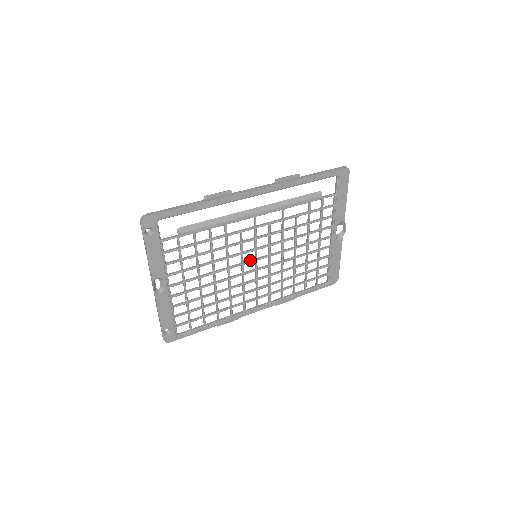
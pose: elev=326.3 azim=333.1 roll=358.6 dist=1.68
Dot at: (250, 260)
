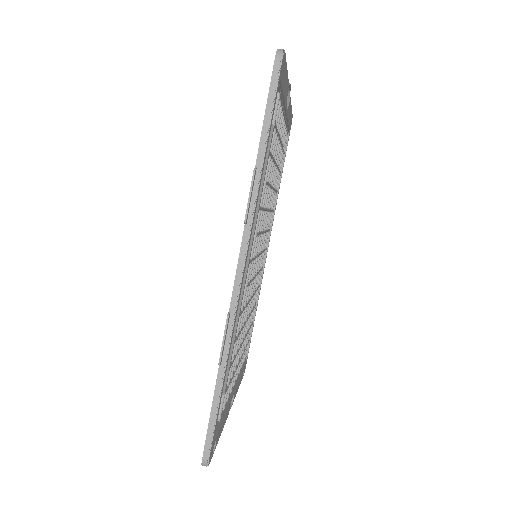
Dot at: occluded
